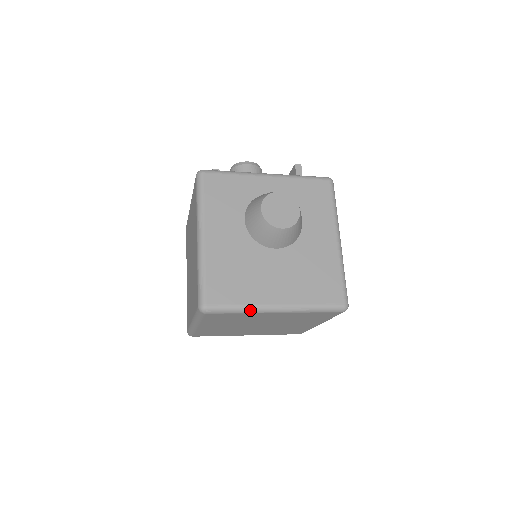
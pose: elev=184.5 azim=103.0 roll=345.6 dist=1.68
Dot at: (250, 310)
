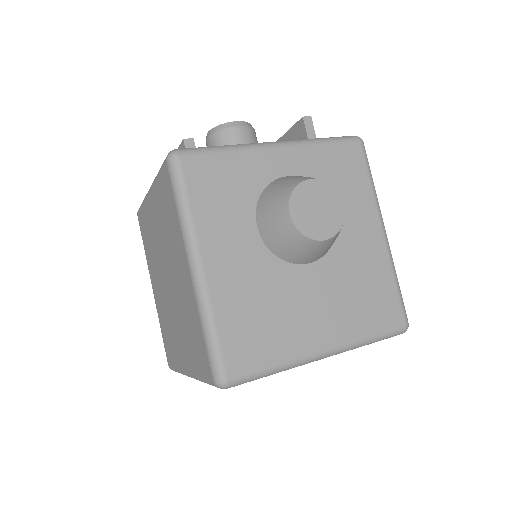
Dot at: (289, 367)
